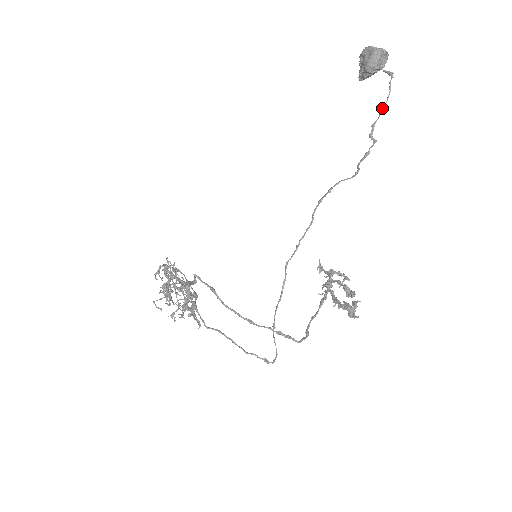
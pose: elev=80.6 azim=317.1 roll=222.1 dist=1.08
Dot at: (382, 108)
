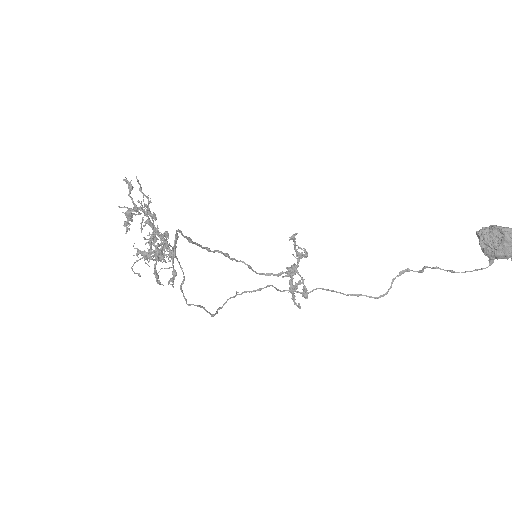
Dot at: occluded
